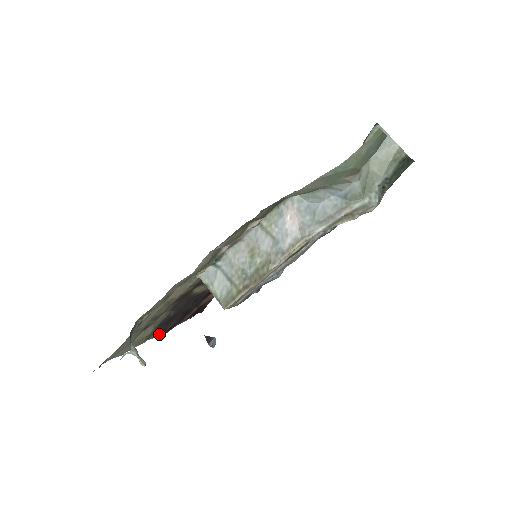
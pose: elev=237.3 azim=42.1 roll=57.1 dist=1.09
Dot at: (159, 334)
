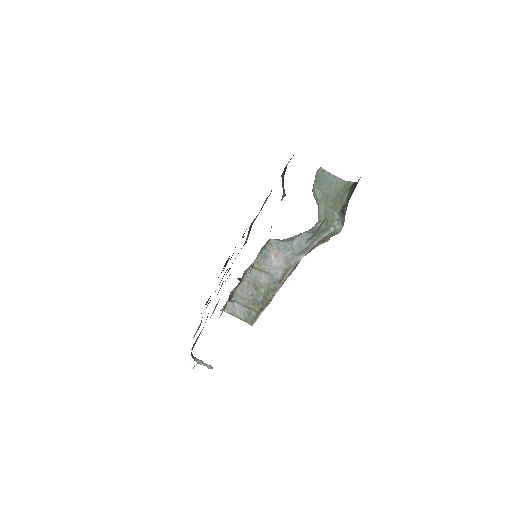
Dot at: occluded
